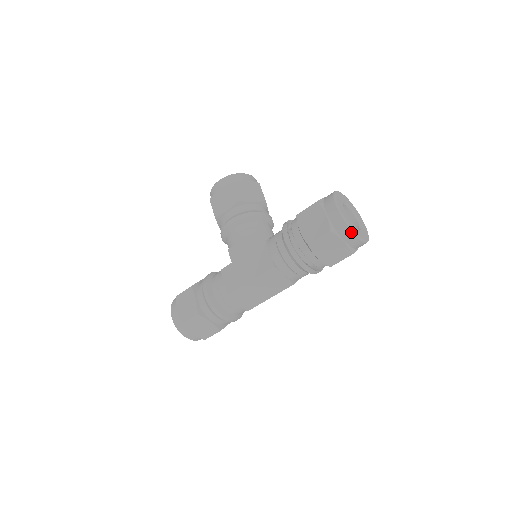
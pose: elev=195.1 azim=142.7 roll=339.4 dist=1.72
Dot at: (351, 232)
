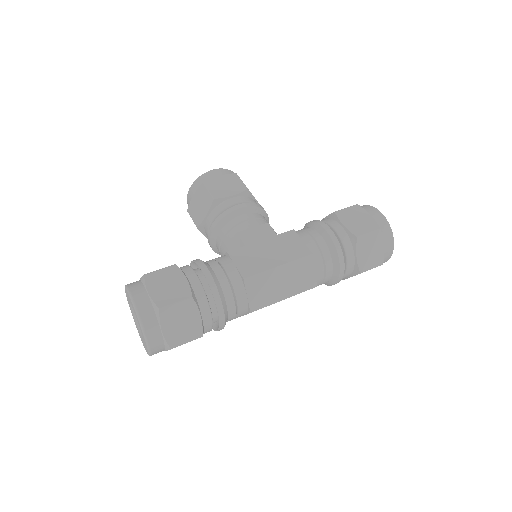
Dot at: (392, 238)
